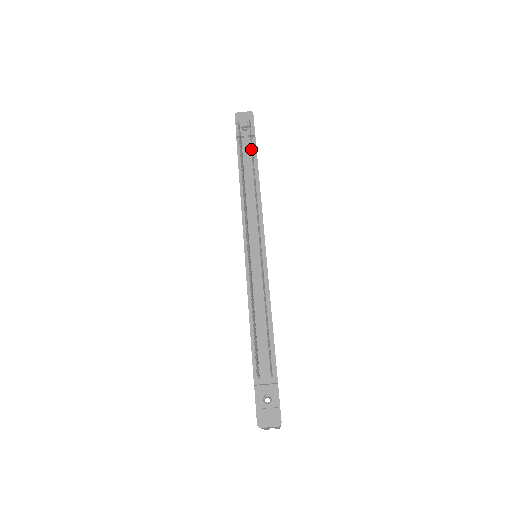
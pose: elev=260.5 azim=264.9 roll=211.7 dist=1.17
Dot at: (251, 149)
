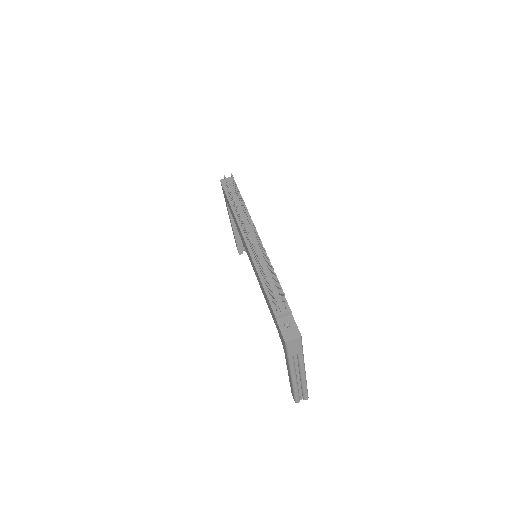
Dot at: (236, 187)
